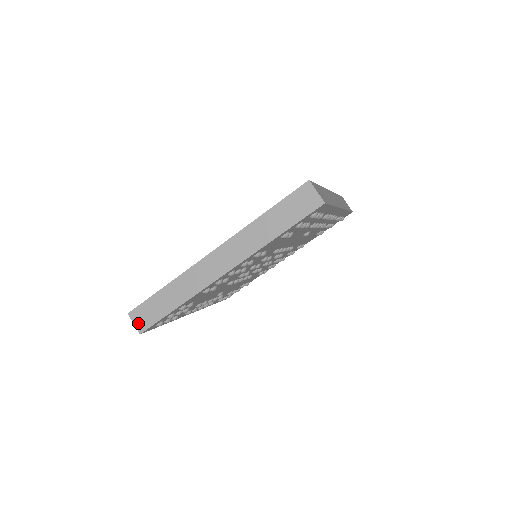
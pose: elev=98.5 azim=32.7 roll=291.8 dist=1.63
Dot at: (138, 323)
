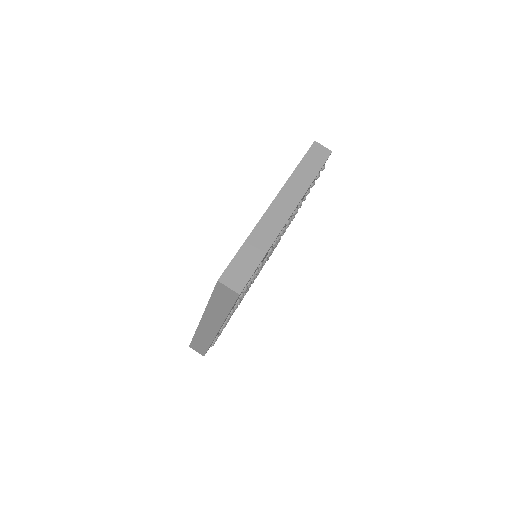
Dot at: (233, 285)
